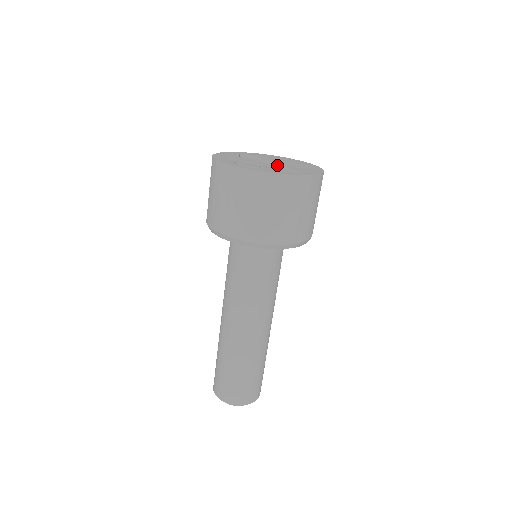
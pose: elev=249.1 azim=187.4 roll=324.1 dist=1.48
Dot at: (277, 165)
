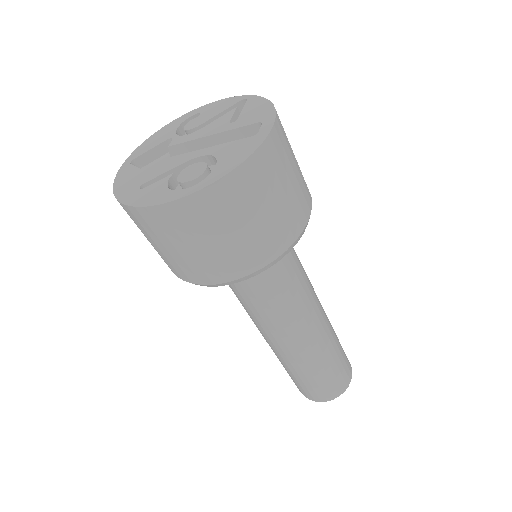
Dot at: (204, 139)
